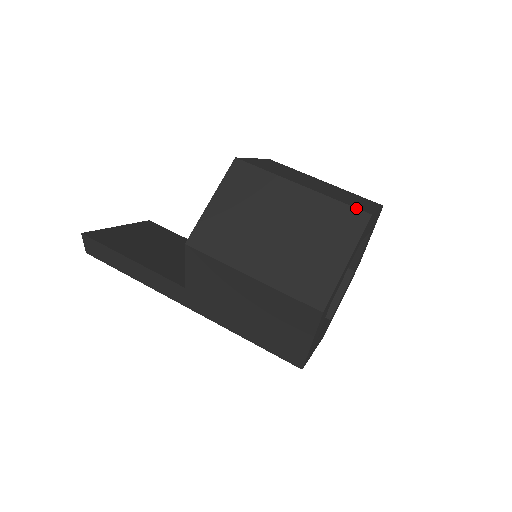
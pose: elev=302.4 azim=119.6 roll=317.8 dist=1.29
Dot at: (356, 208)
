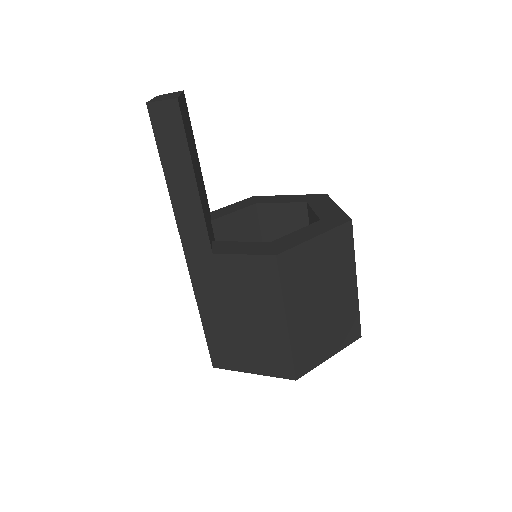
Dot at: occluded
